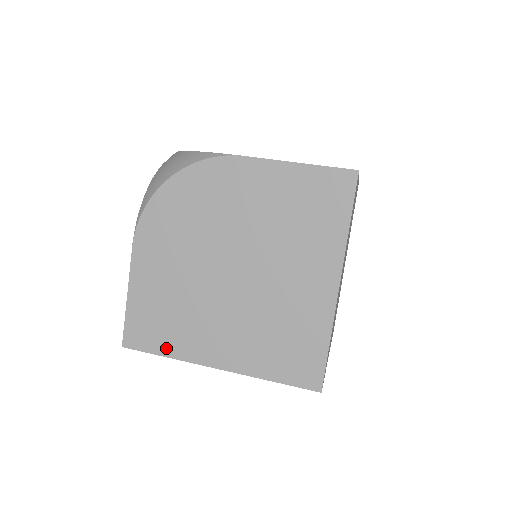
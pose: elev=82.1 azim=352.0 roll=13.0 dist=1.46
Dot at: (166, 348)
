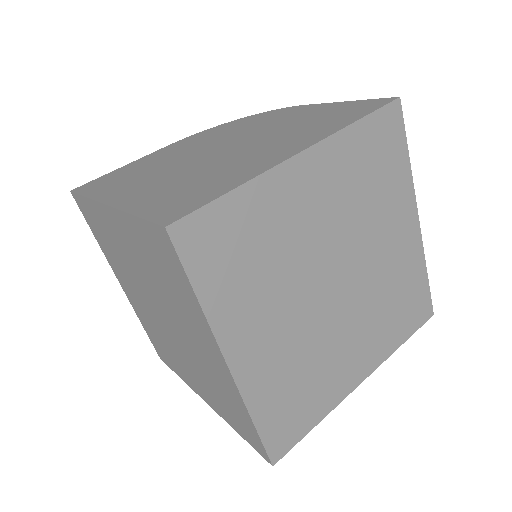
Dot at: (95, 191)
